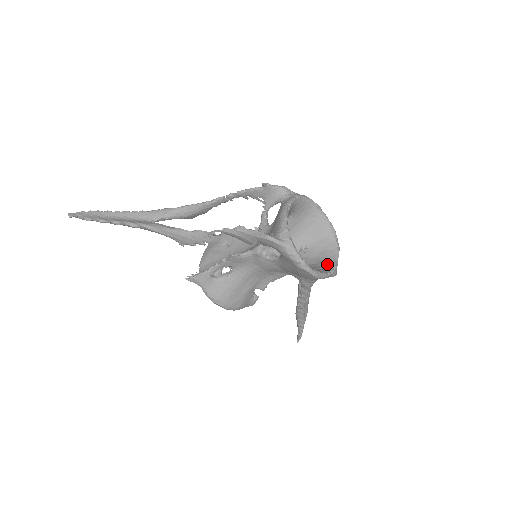
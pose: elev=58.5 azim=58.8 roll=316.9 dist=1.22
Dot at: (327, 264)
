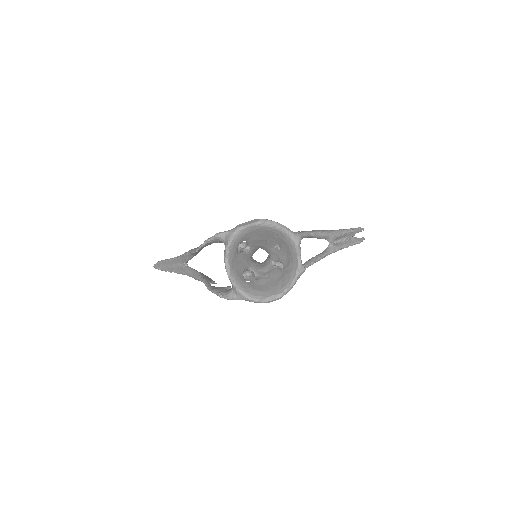
Dot at: (292, 266)
